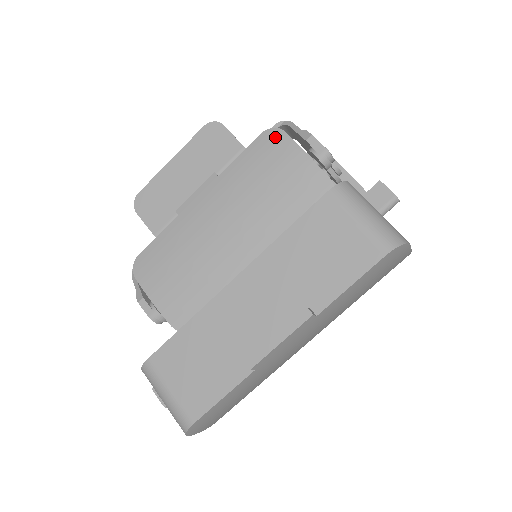
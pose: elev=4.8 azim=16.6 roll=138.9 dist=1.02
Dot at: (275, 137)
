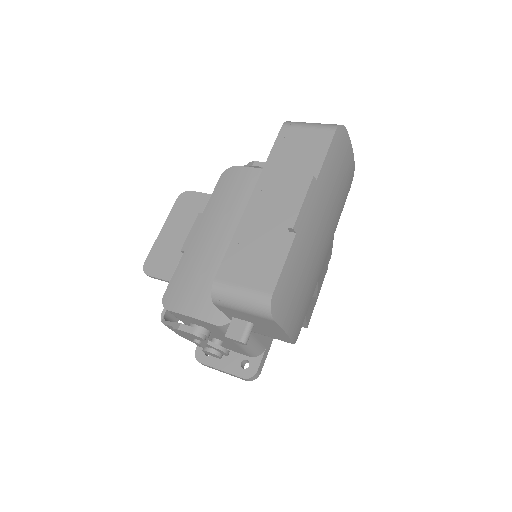
Dot at: (231, 172)
